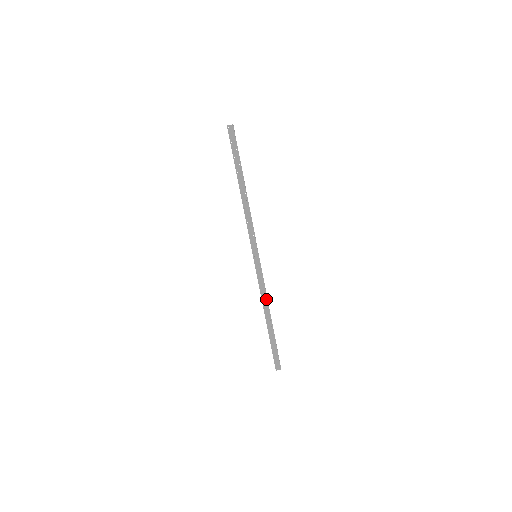
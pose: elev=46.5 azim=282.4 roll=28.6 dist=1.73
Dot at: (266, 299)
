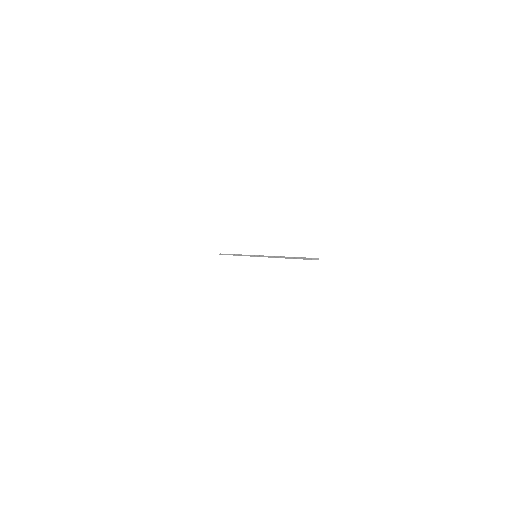
Dot at: occluded
